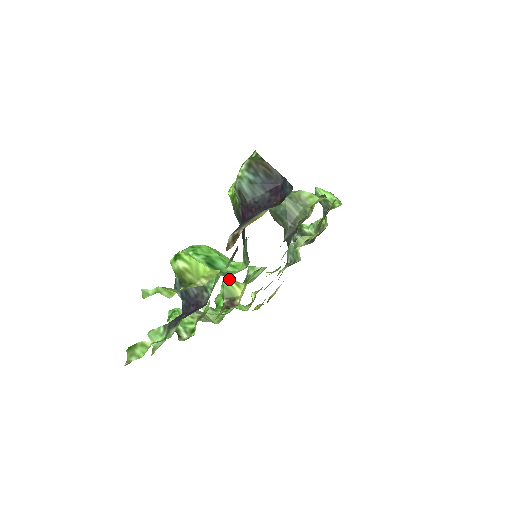
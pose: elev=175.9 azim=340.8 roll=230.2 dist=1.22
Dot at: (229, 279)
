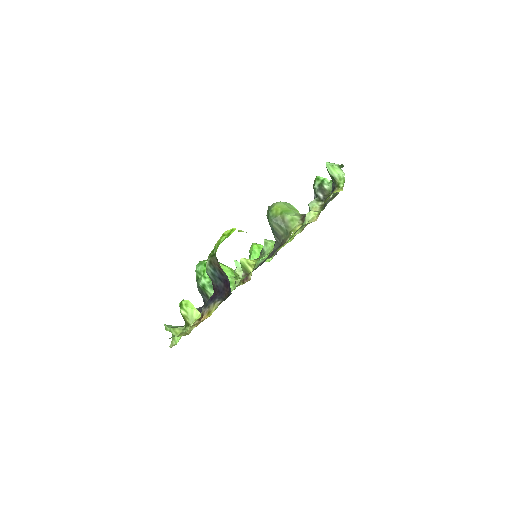
Dot at: (244, 261)
